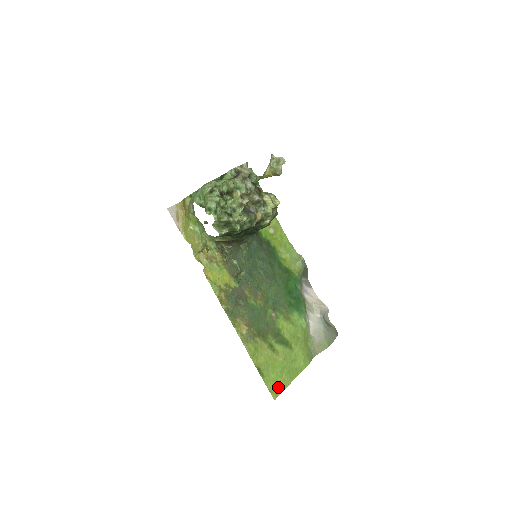
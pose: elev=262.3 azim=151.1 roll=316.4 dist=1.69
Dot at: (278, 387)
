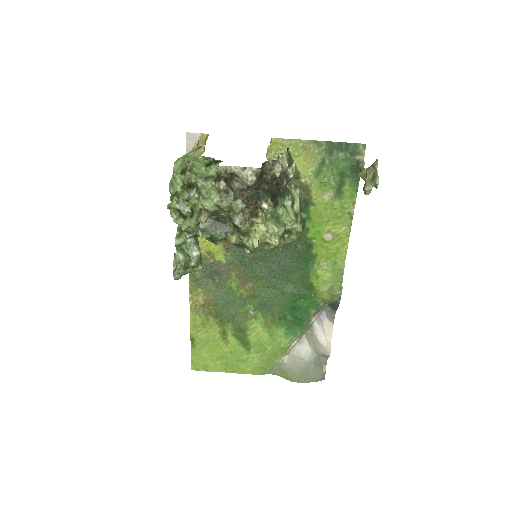
Dot at: (204, 365)
